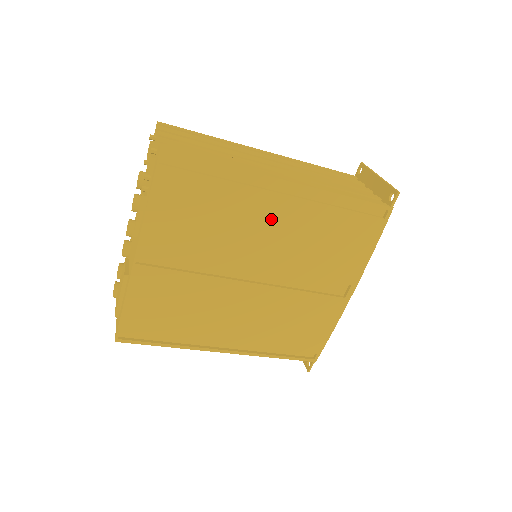
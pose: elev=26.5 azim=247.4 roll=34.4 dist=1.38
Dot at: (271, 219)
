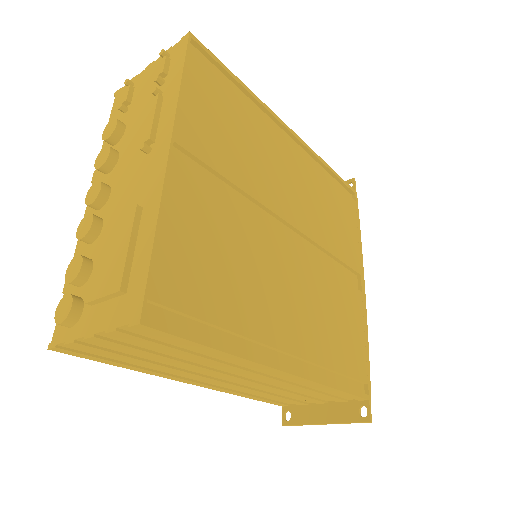
Dot at: (288, 164)
